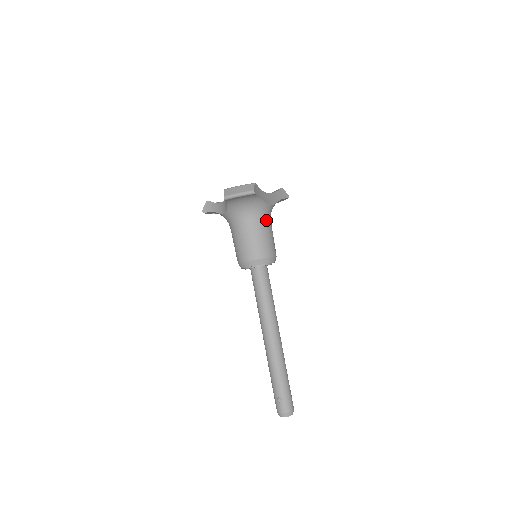
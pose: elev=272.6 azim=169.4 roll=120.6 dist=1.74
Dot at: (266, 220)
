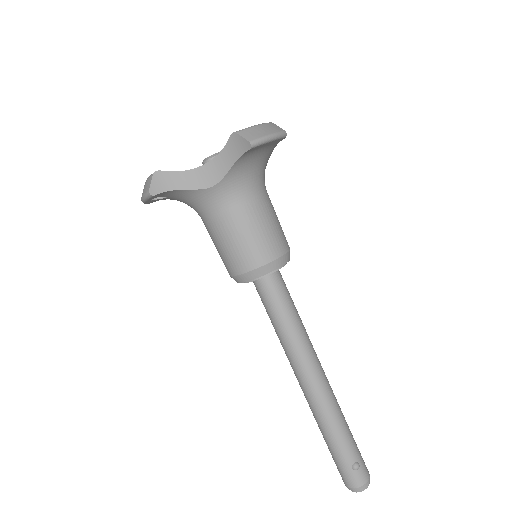
Dot at: occluded
